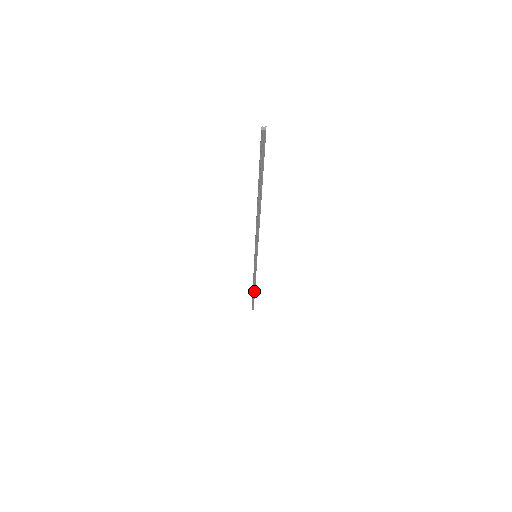
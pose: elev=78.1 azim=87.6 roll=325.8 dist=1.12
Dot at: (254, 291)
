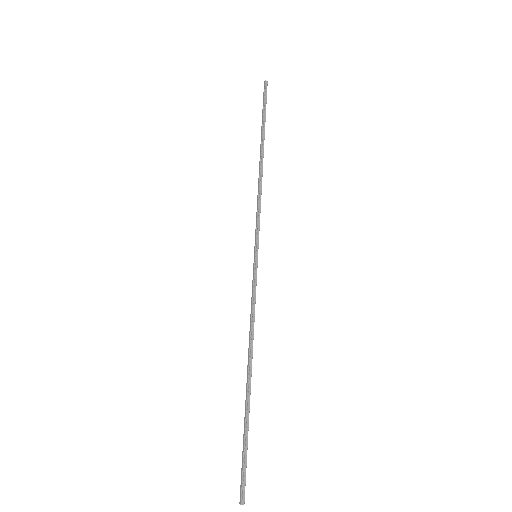
Dot at: (262, 152)
